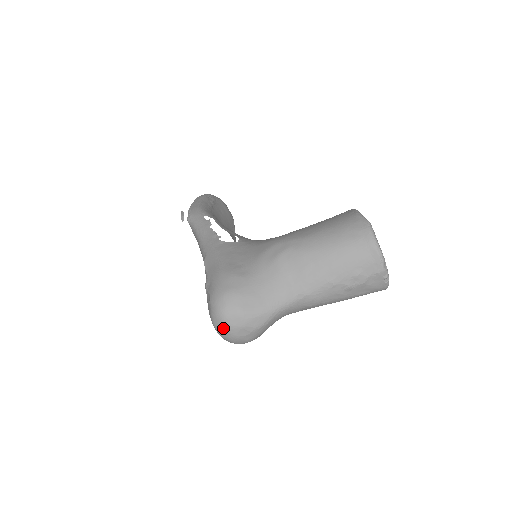
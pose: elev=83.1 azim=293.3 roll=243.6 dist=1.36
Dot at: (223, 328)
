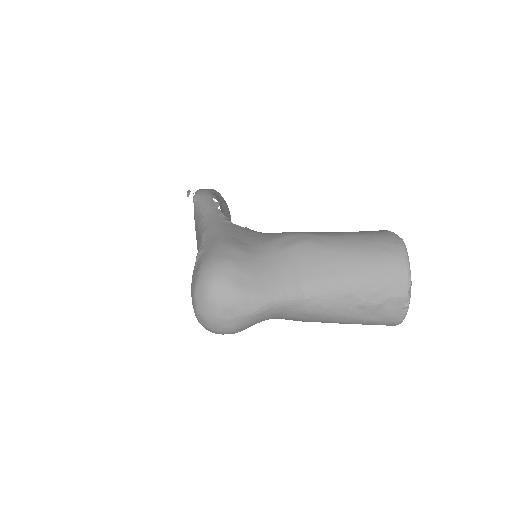
Dot at: (205, 300)
